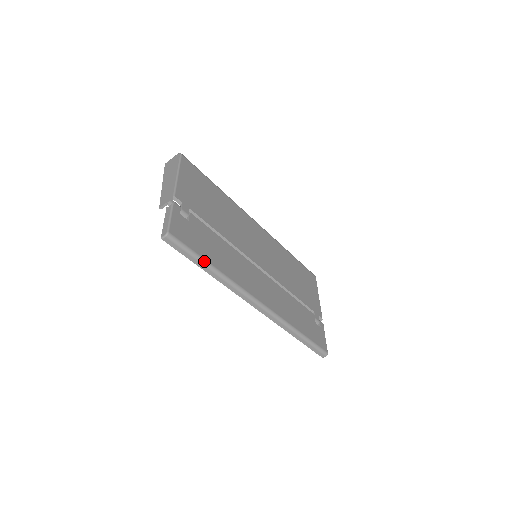
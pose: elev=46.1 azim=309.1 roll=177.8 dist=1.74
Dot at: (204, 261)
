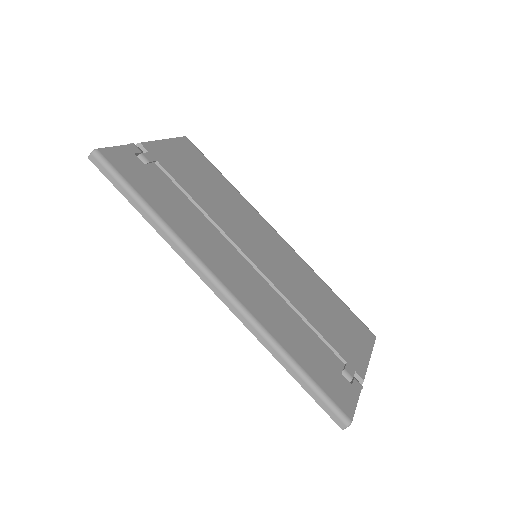
Dot at: (139, 197)
